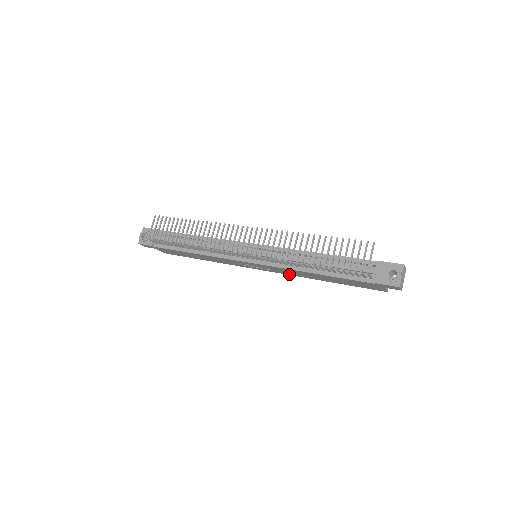
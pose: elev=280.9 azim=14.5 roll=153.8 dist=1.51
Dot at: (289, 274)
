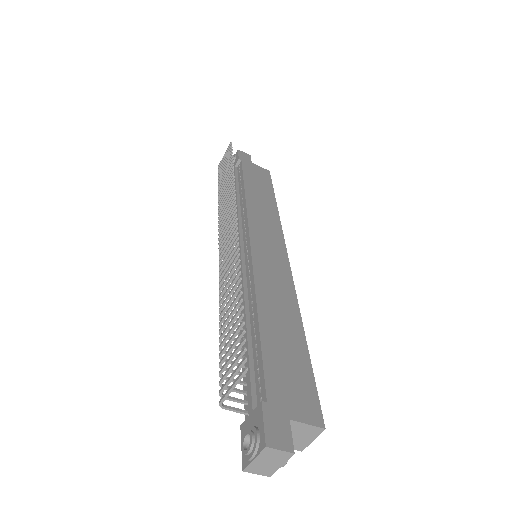
Dot at: occluded
